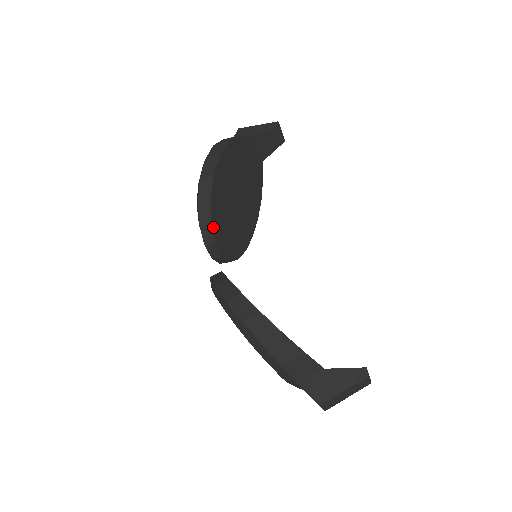
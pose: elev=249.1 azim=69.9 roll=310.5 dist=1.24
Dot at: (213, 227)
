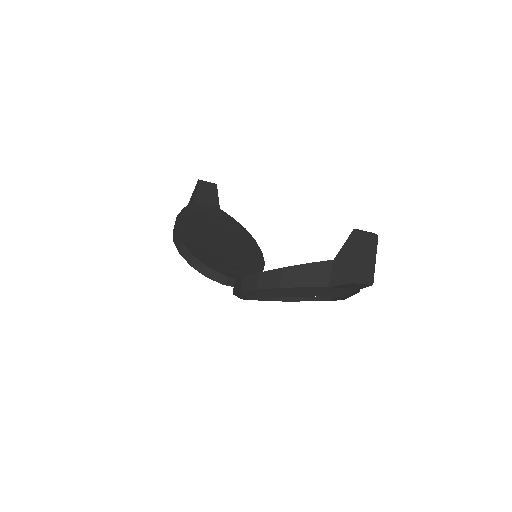
Dot at: (214, 269)
